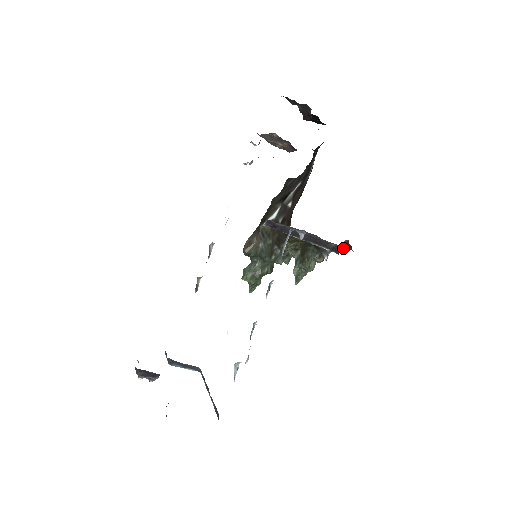
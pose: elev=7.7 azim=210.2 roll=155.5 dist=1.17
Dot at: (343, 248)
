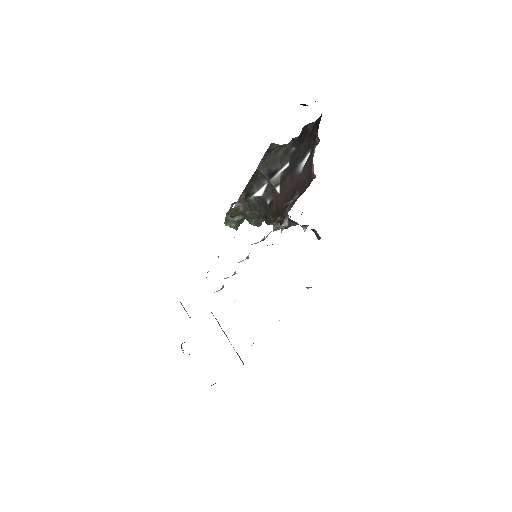
Dot at: occluded
